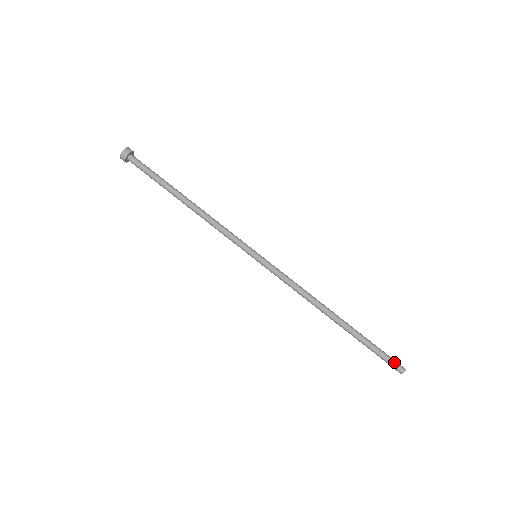
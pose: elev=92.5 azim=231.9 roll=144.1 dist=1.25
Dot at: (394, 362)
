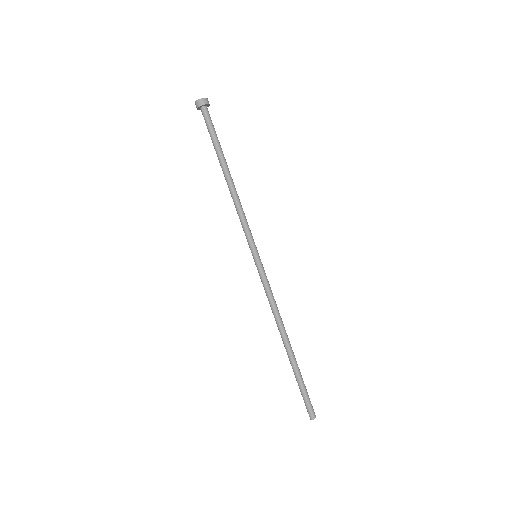
Dot at: (308, 408)
